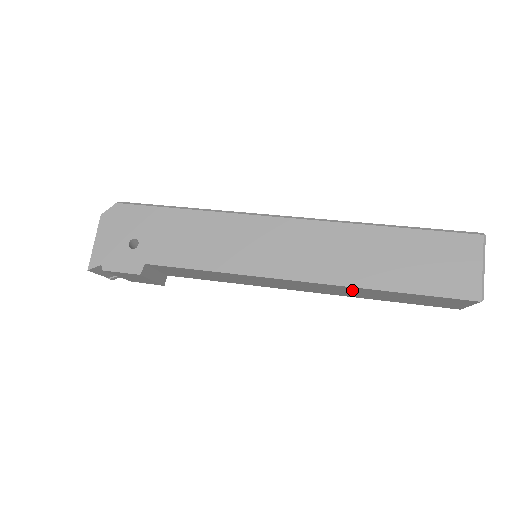
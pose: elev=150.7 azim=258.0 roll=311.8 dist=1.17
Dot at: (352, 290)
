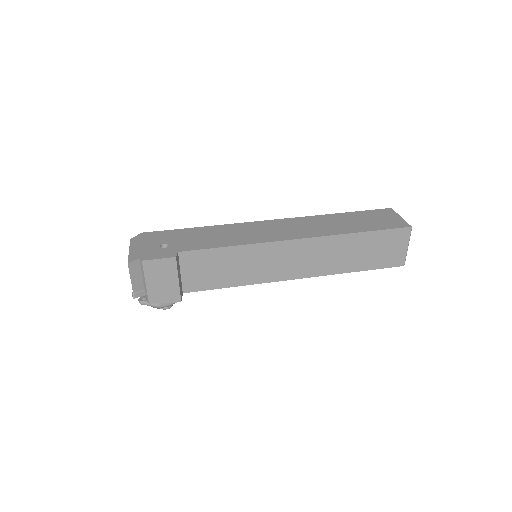
Dot at: (334, 247)
